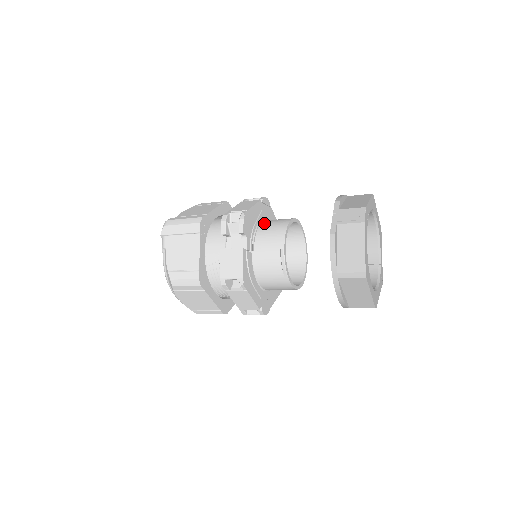
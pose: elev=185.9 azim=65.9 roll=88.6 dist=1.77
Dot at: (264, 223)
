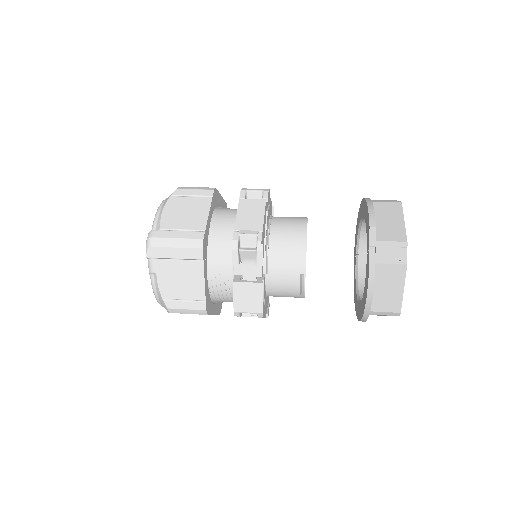
Dot at: (274, 234)
